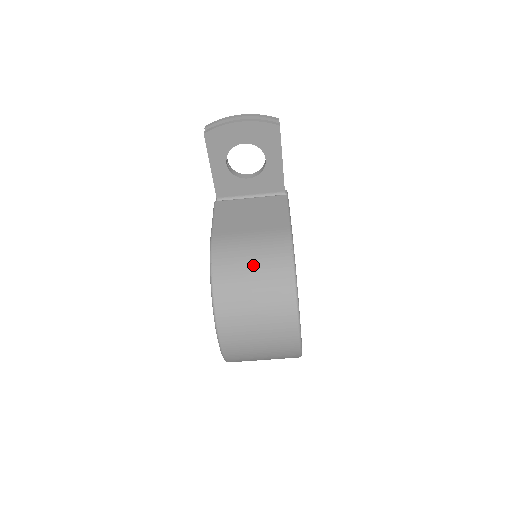
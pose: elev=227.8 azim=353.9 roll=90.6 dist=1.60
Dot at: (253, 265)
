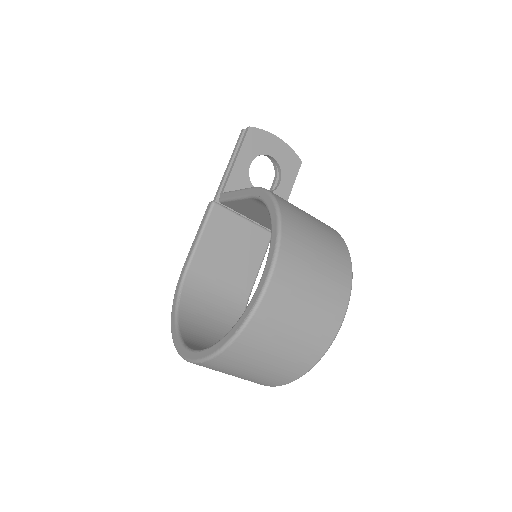
Dot at: (308, 215)
